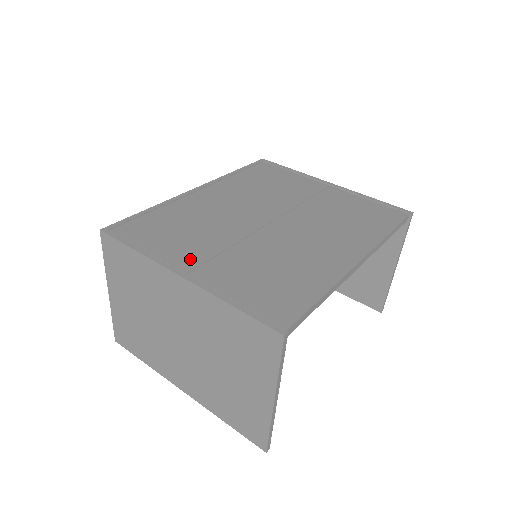
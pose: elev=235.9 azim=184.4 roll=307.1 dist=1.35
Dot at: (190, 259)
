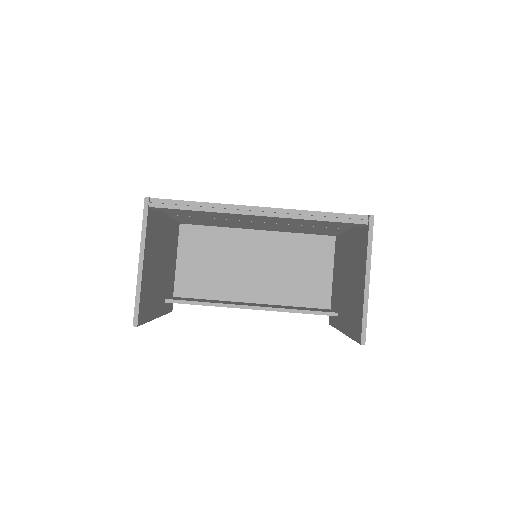
Dot at: occluded
